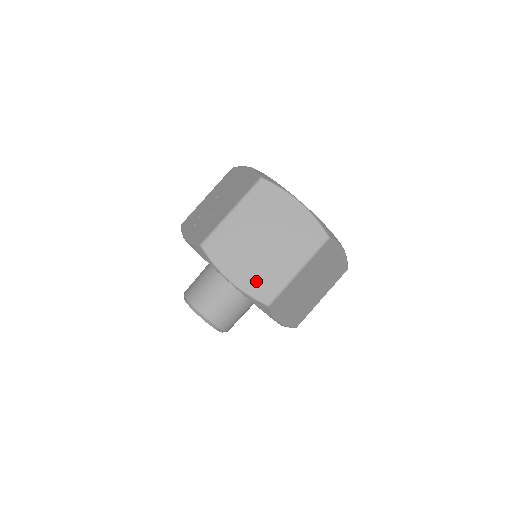
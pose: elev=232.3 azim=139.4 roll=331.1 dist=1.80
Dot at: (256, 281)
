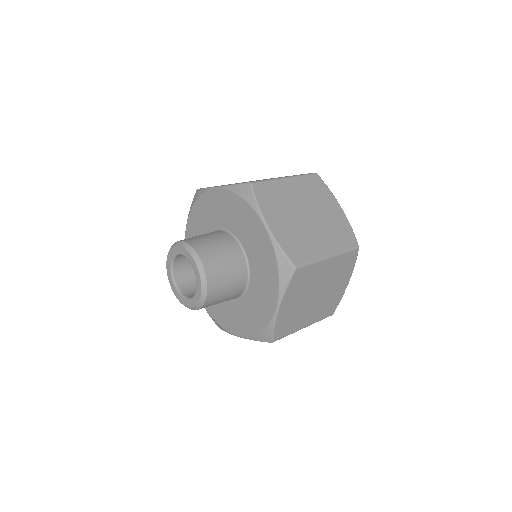
Dot at: (291, 240)
